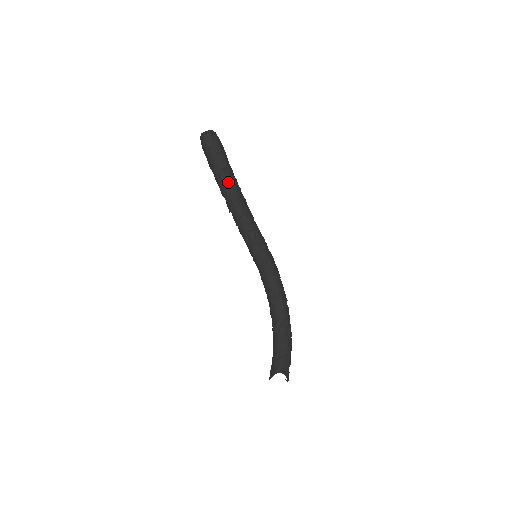
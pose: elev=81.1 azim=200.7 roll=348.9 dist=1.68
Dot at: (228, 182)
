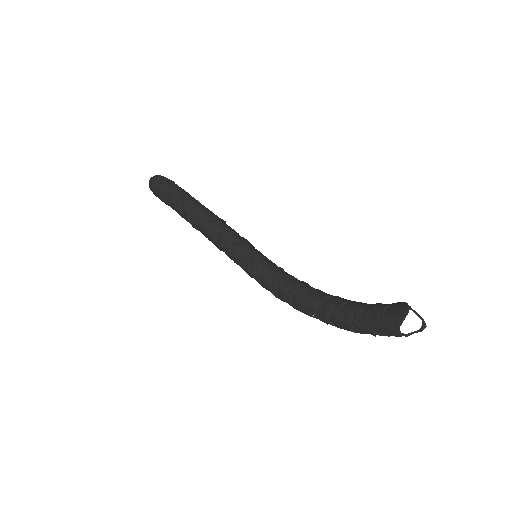
Dot at: occluded
